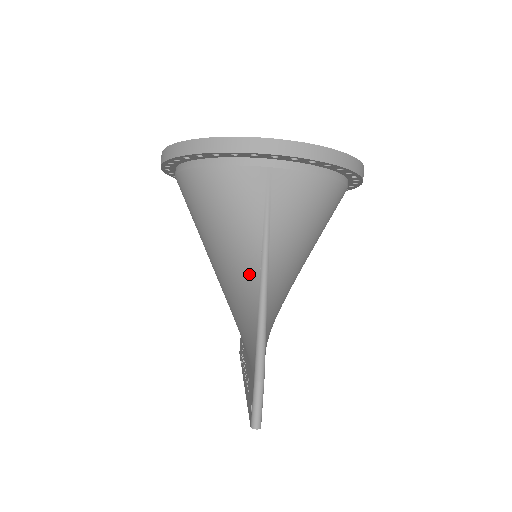
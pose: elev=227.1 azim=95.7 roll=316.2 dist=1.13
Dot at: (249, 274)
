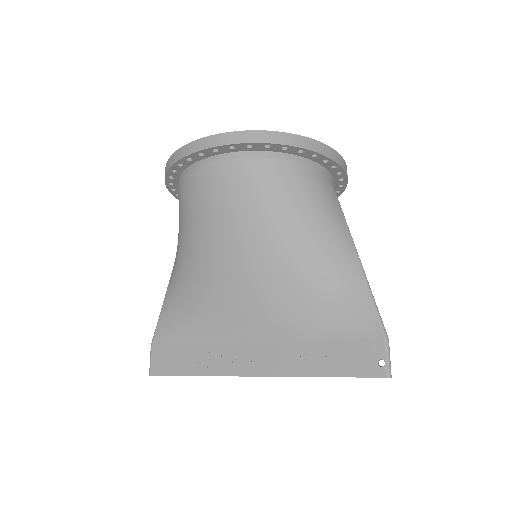
Dot at: (345, 259)
